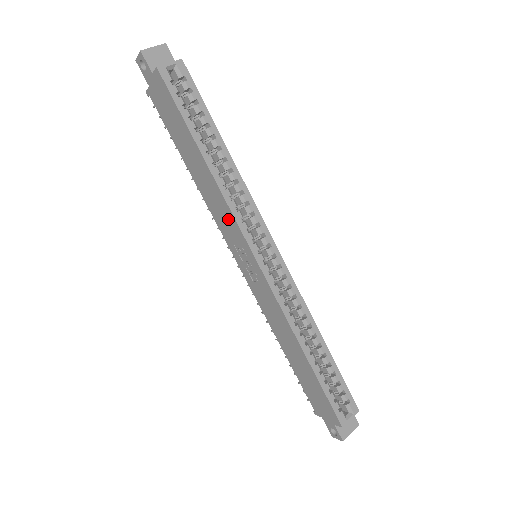
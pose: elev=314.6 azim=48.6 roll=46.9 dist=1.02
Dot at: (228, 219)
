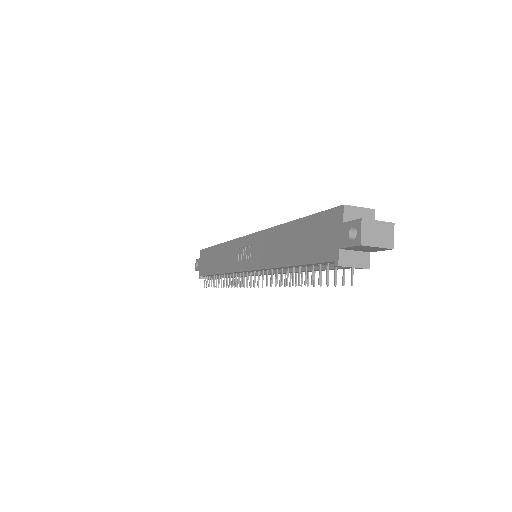
Dot at: (231, 250)
